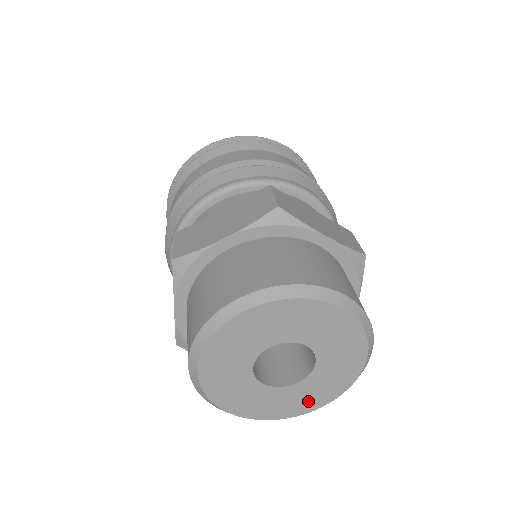
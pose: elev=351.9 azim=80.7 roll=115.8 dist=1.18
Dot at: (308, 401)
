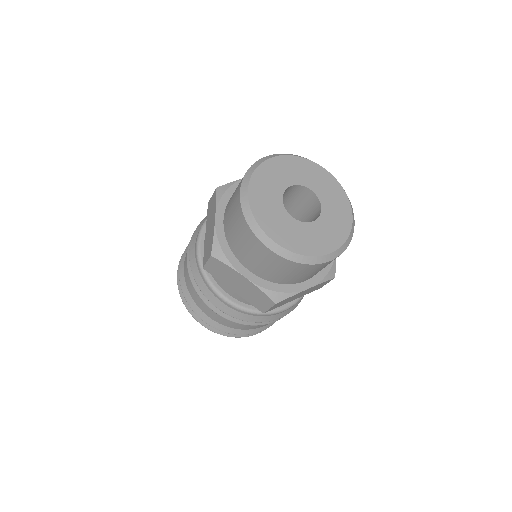
Dot at: (323, 242)
